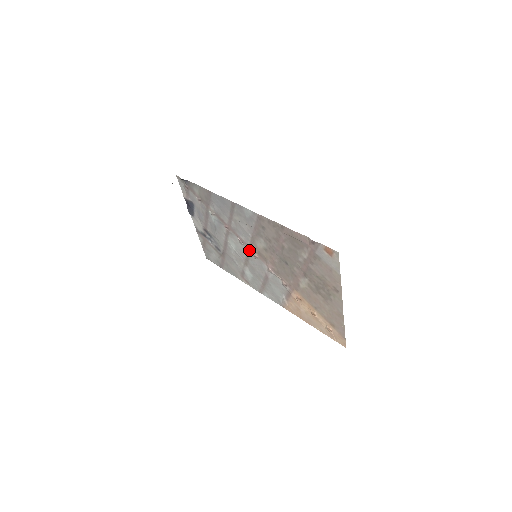
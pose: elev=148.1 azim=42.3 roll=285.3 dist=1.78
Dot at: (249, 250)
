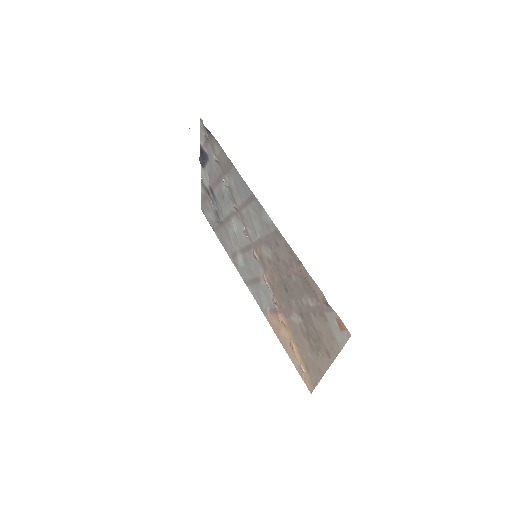
Dot at: (251, 245)
